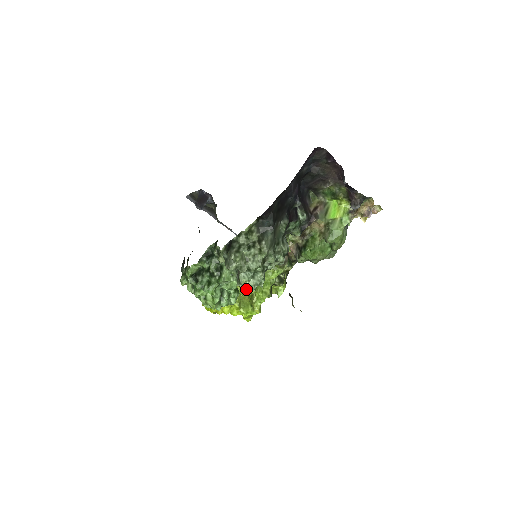
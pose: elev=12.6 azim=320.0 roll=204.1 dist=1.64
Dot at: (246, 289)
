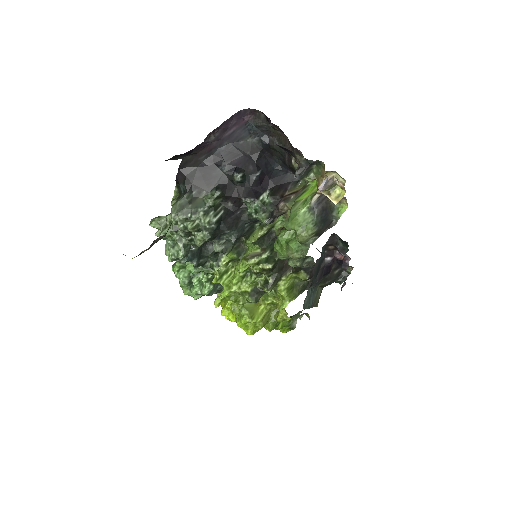
Dot at: occluded
